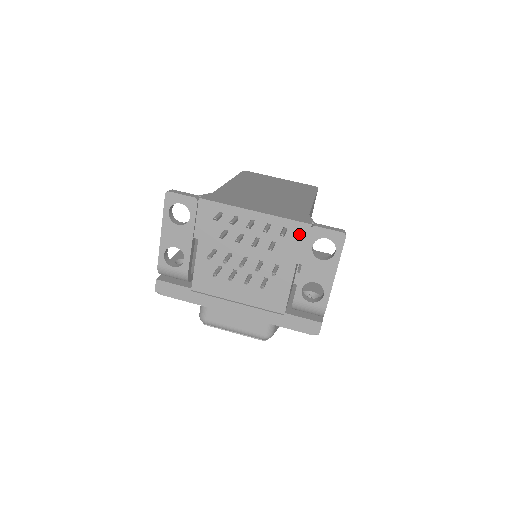
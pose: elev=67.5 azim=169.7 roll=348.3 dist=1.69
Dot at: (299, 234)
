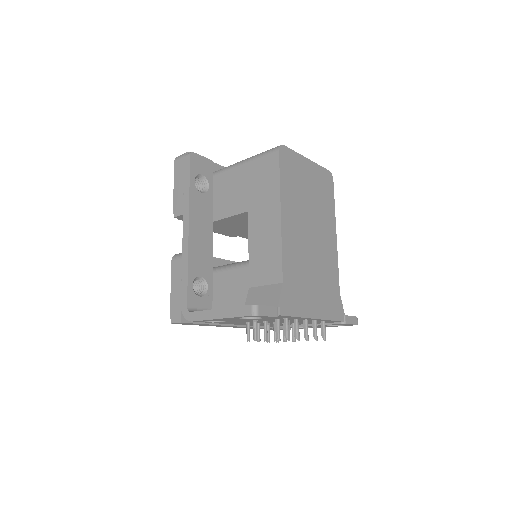
Dot at: occluded
